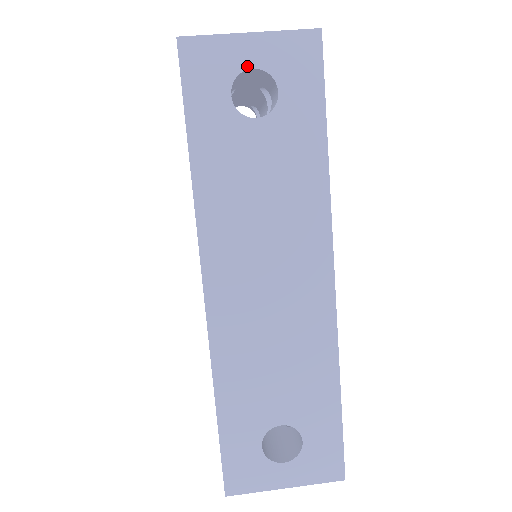
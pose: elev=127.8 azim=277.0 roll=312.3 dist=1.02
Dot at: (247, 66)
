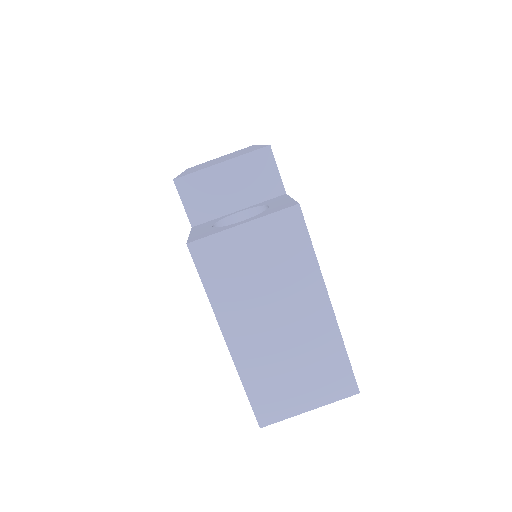
Dot at: occluded
